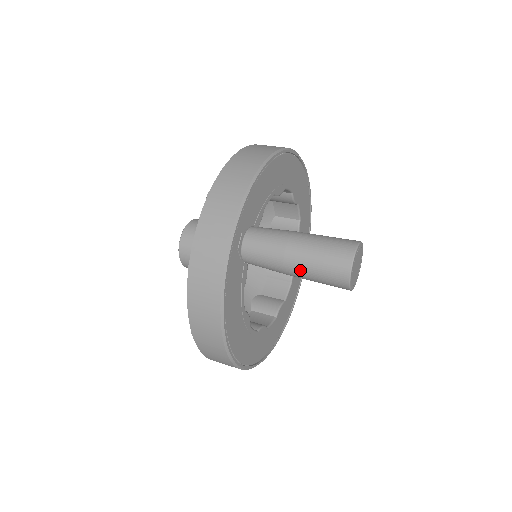
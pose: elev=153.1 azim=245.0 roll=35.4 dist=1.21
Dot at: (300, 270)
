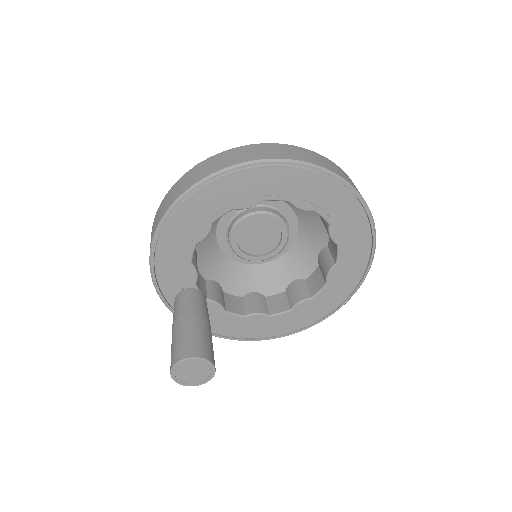
Dot at: occluded
